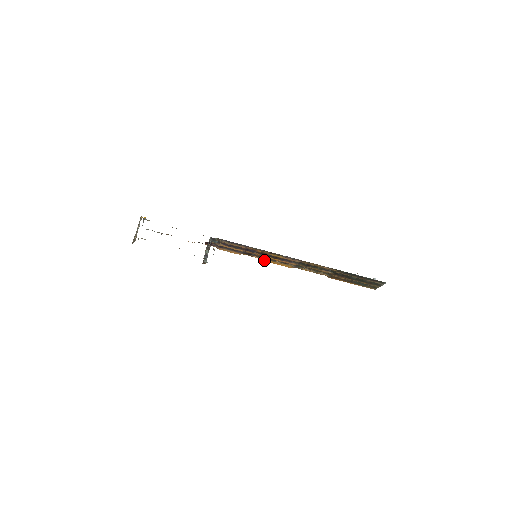
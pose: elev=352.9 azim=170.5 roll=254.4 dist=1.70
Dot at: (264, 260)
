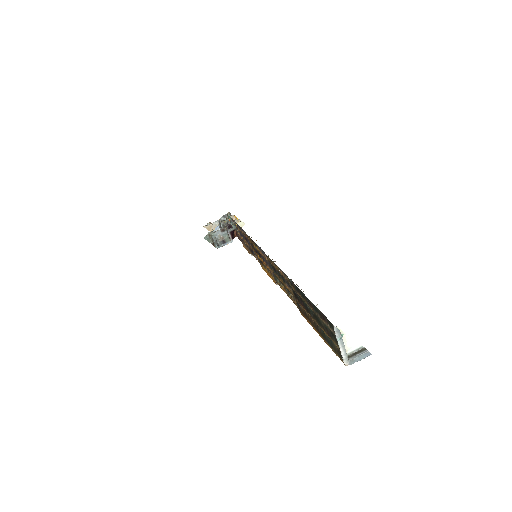
Dot at: (261, 265)
